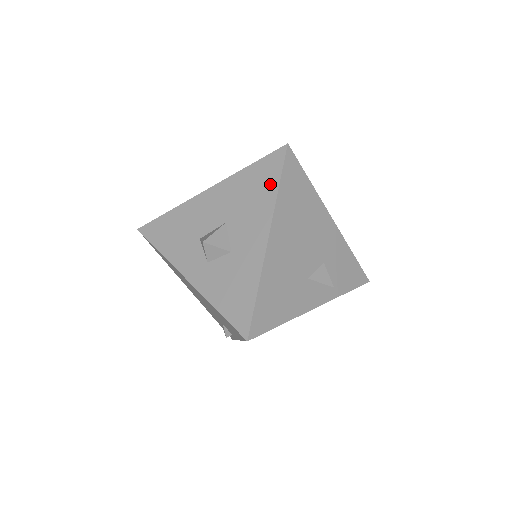
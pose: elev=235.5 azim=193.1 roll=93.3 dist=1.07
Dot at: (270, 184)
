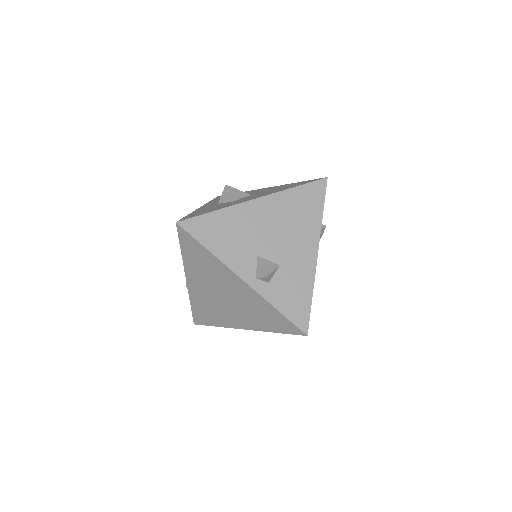
Dot at: (293, 186)
